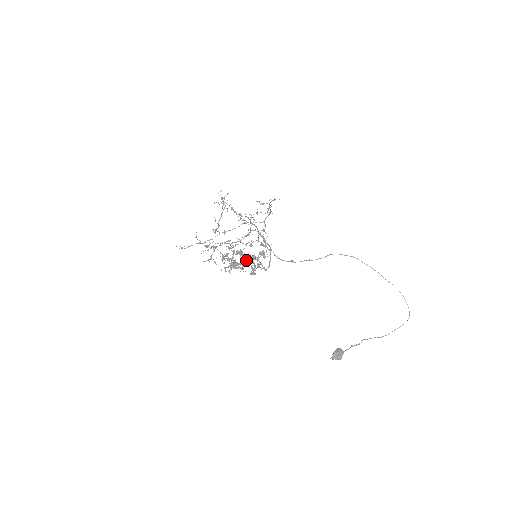
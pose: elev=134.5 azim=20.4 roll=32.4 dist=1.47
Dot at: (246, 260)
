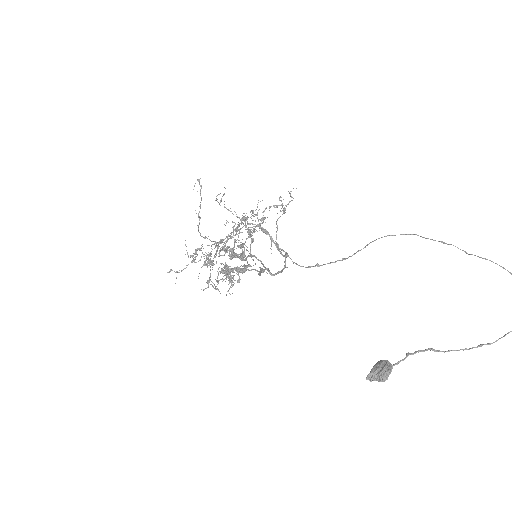
Dot at: (248, 269)
